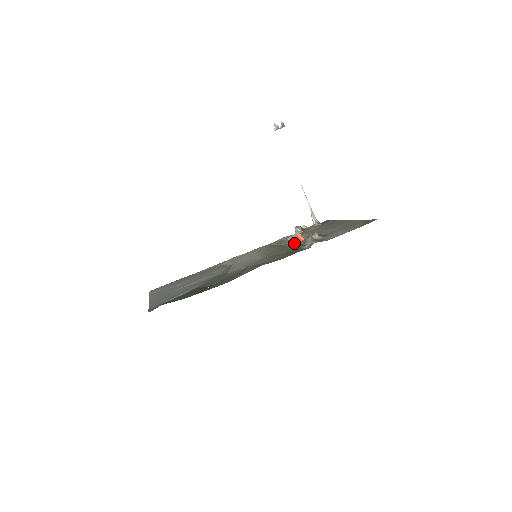
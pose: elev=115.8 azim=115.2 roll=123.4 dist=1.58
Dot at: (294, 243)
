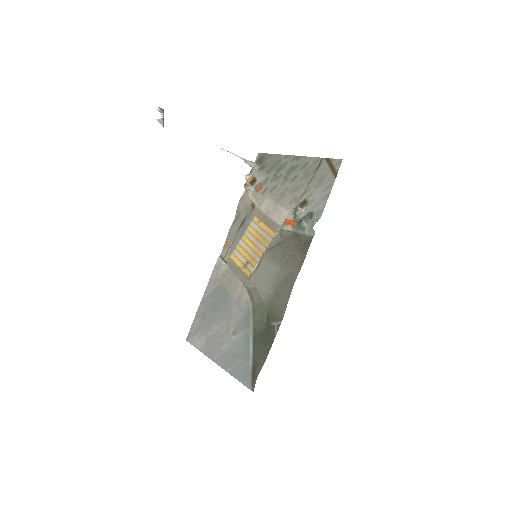
Dot at: (286, 229)
